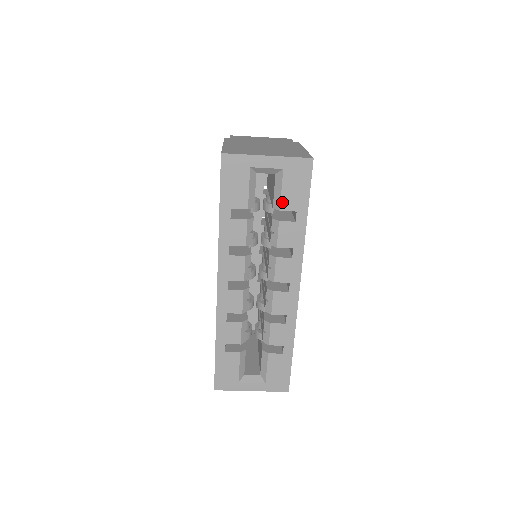
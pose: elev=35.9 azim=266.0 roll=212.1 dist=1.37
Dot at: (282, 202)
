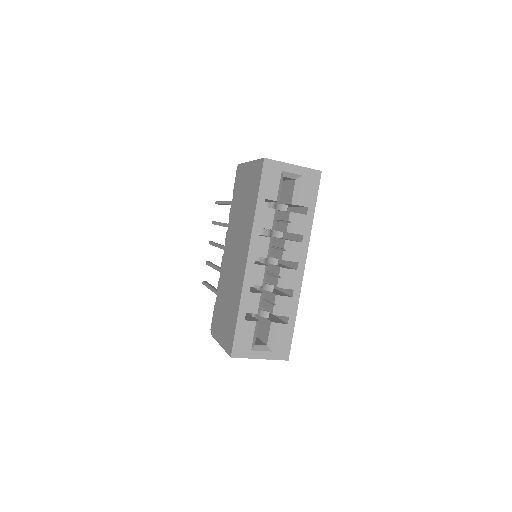
Dot at: (299, 199)
